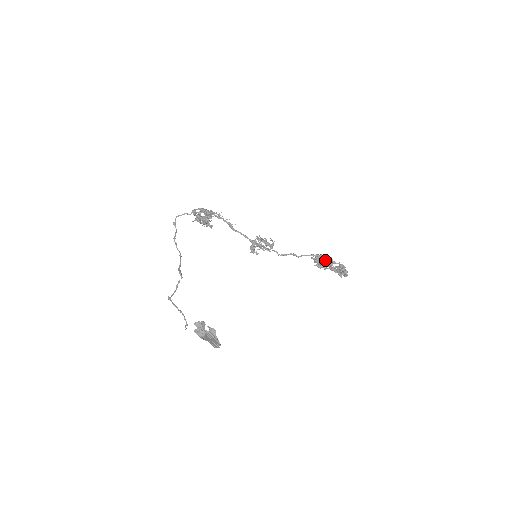
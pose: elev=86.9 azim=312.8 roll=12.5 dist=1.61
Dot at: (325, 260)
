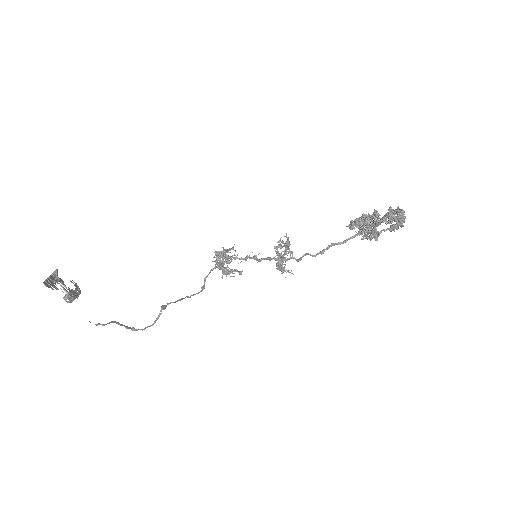
Dot at: (367, 219)
